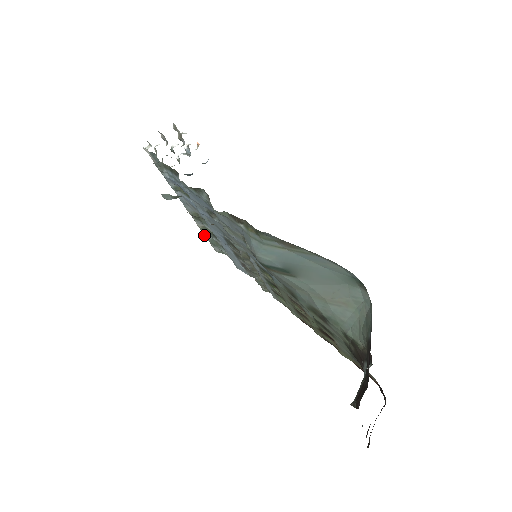
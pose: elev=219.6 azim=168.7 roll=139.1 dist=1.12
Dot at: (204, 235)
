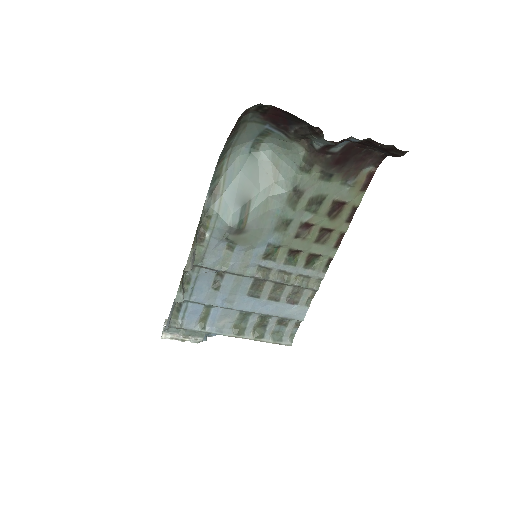
Dot at: occluded
